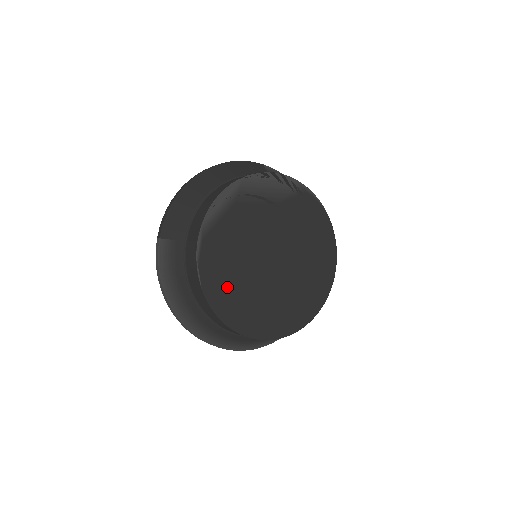
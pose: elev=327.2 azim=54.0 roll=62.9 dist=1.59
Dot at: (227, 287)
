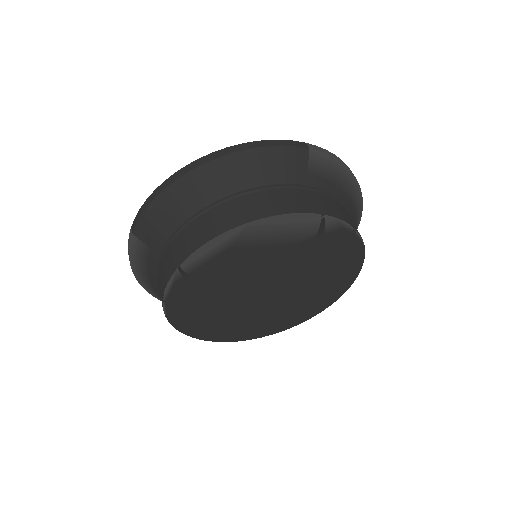
Dot at: (198, 314)
